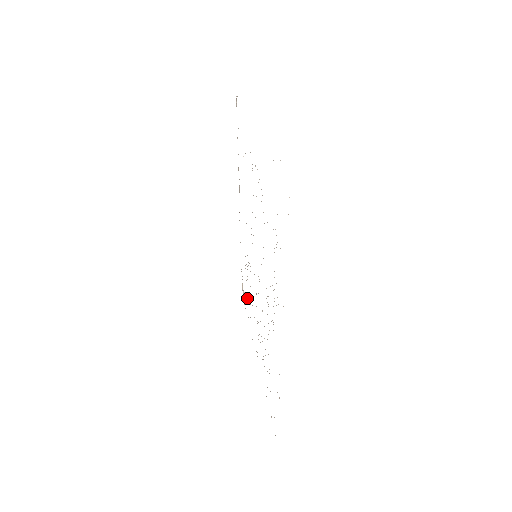
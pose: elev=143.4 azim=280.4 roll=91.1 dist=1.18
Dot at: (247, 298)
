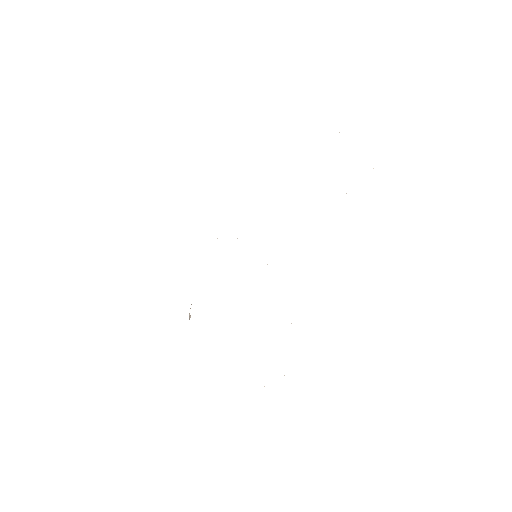
Dot at: occluded
